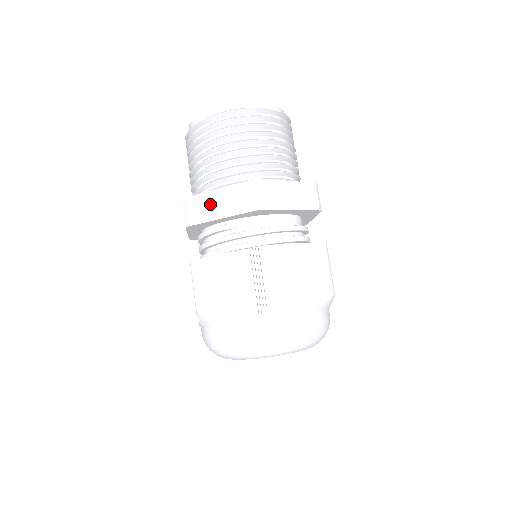
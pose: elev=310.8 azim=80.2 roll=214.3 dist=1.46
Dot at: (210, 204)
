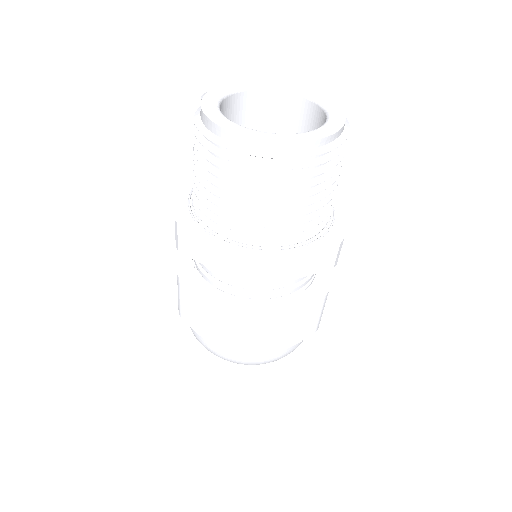
Dot at: (203, 250)
